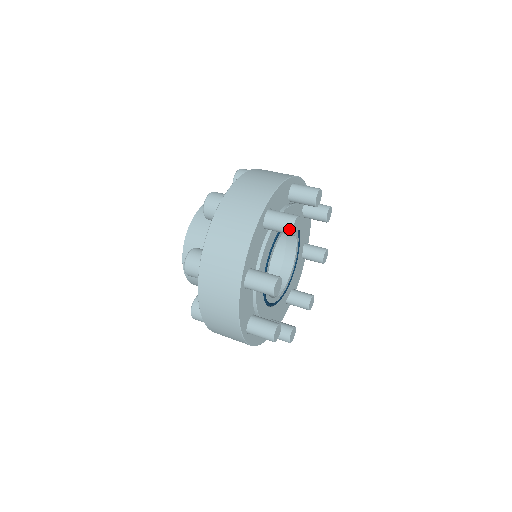
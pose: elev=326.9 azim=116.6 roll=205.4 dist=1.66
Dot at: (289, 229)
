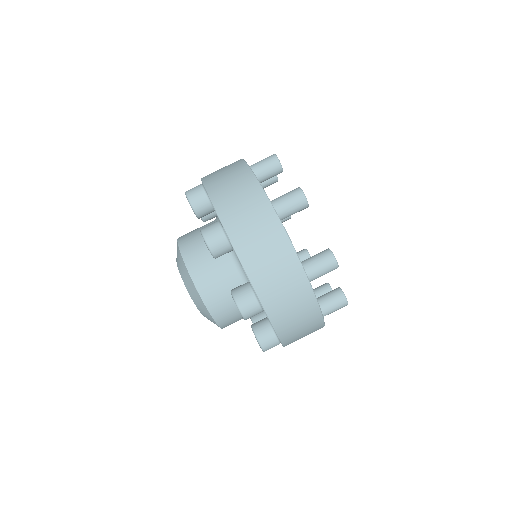
Dot at: occluded
